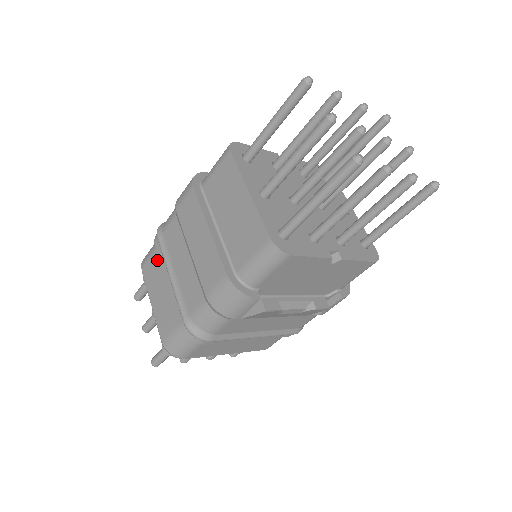
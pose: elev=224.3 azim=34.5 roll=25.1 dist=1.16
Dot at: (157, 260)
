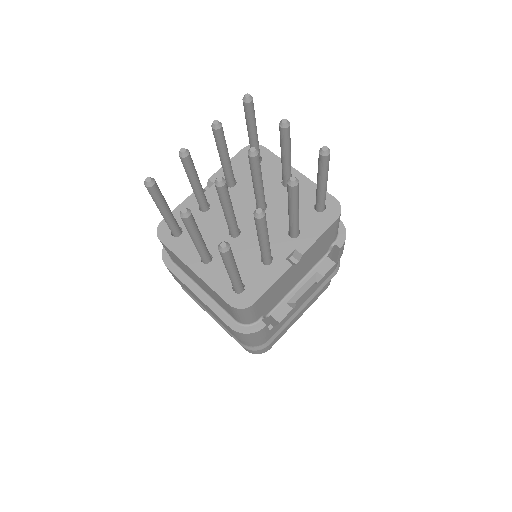
Dot at: occluded
